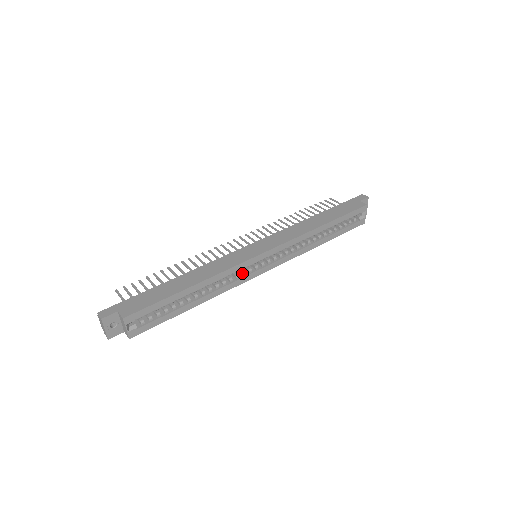
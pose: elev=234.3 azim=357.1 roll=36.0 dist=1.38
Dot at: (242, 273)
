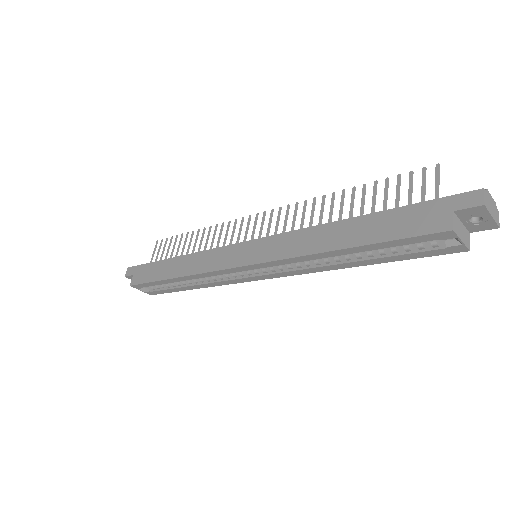
Dot at: (232, 275)
